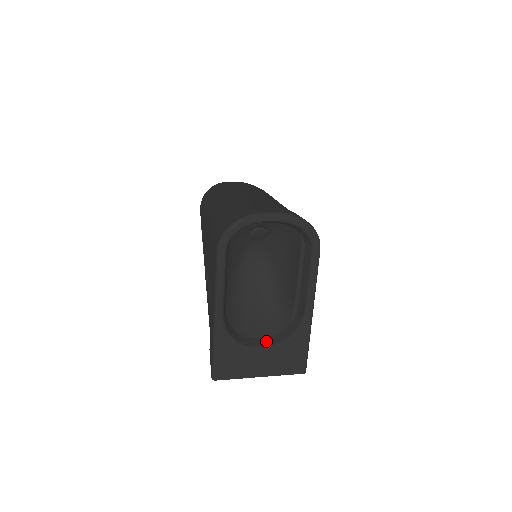
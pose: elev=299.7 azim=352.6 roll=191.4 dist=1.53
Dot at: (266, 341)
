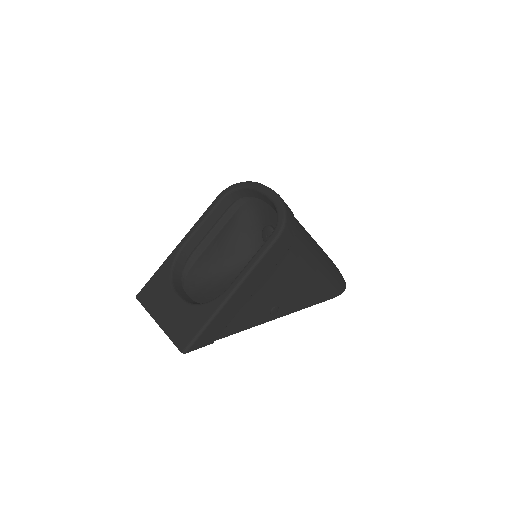
Dot at: (188, 298)
